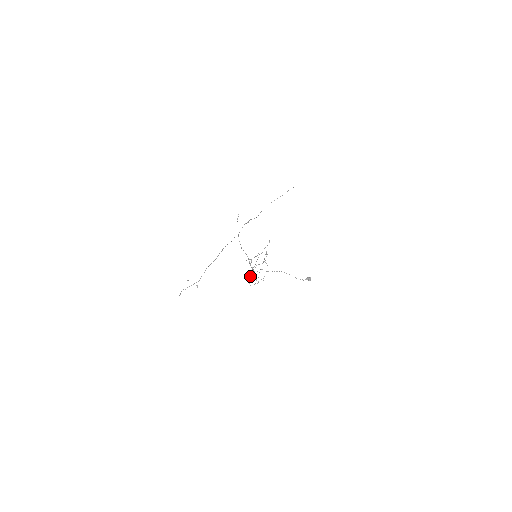
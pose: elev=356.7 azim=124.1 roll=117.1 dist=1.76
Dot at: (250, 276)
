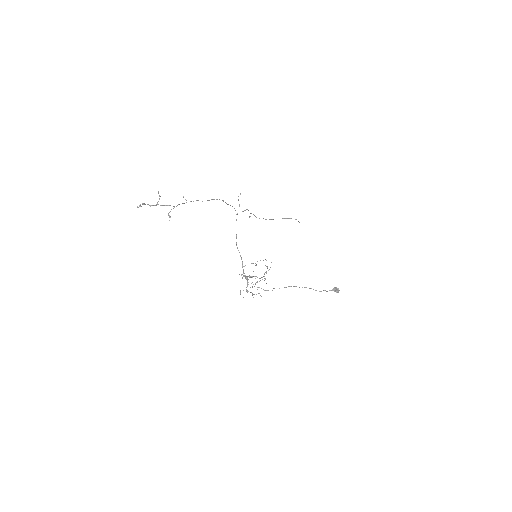
Dot at: occluded
